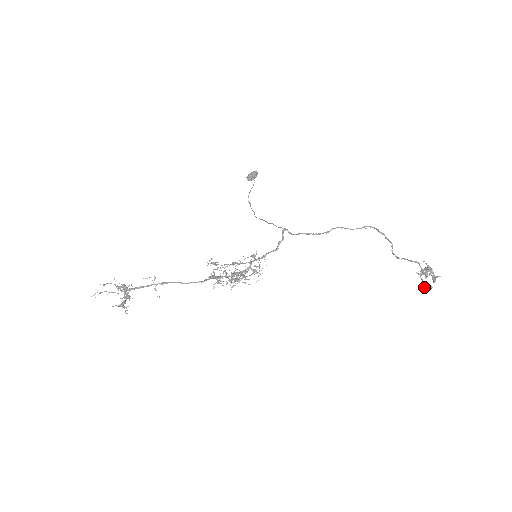
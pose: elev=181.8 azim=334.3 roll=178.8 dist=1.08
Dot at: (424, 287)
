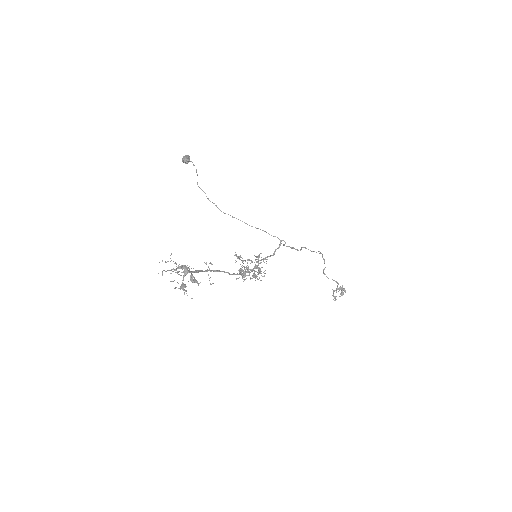
Dot at: (335, 299)
